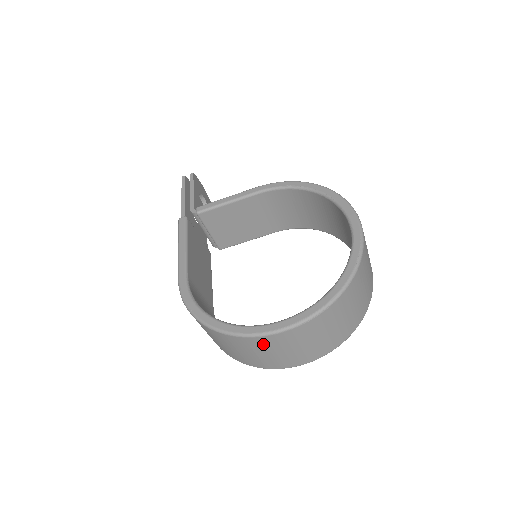
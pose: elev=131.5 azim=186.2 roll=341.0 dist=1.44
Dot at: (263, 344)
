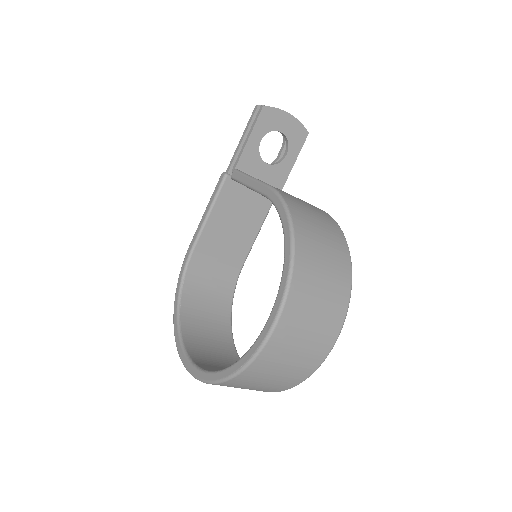
Dot at: occluded
